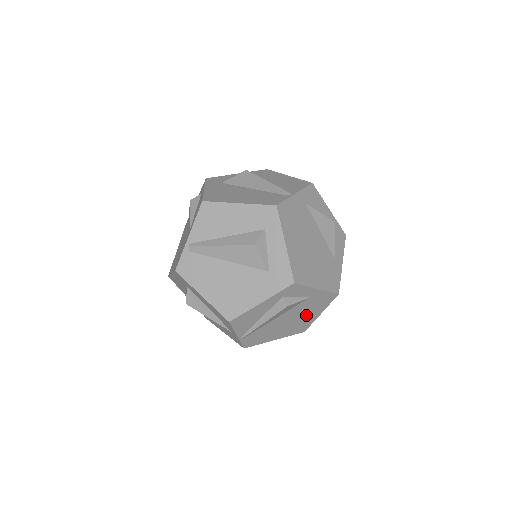
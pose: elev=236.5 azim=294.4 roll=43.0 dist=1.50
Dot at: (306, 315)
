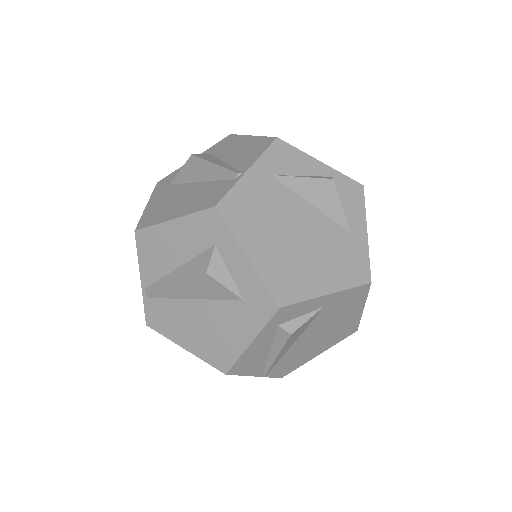
Dot at: (340, 320)
